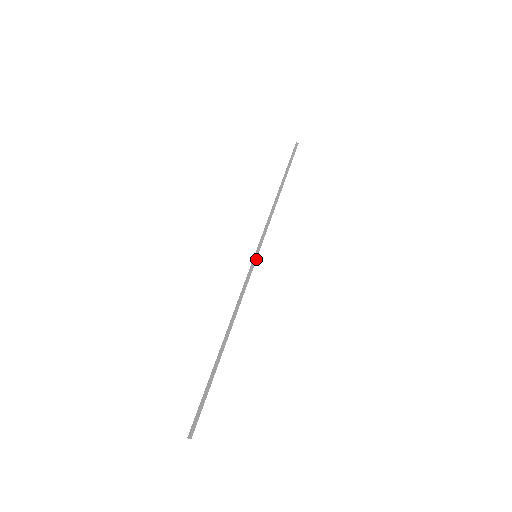
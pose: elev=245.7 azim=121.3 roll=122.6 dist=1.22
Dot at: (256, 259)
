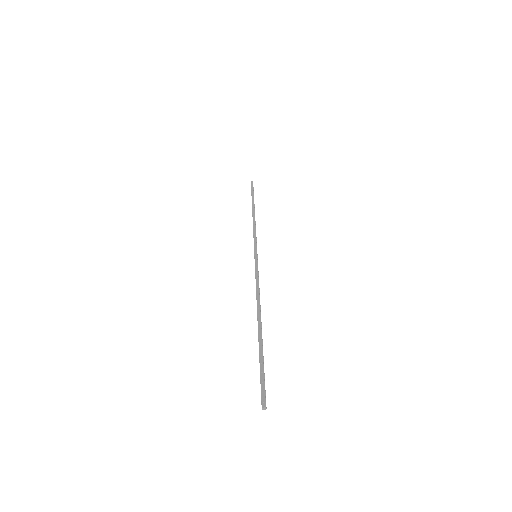
Dot at: (257, 257)
